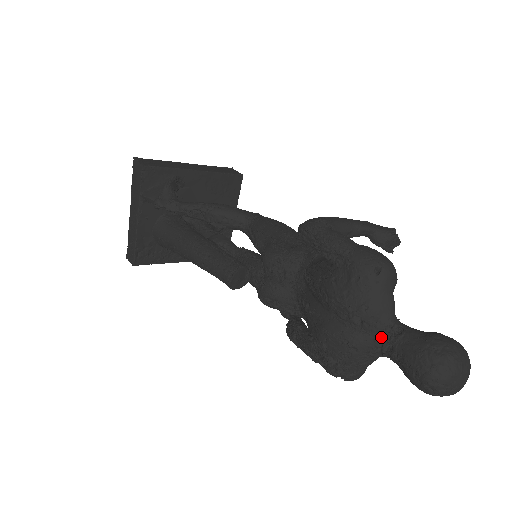
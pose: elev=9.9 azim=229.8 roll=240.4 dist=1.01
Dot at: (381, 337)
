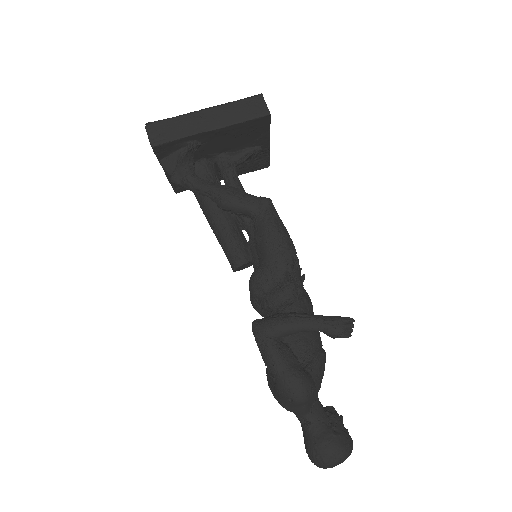
Dot at: (297, 416)
